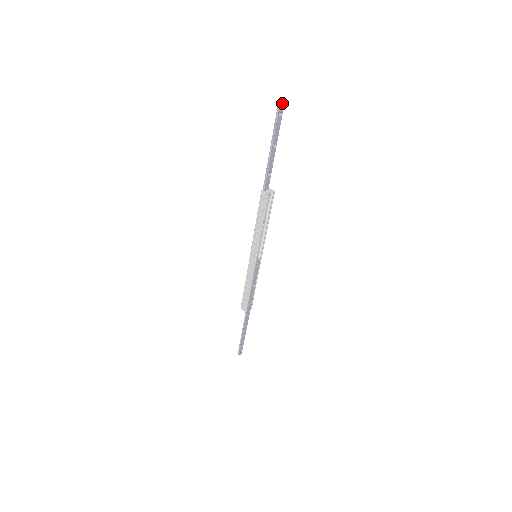
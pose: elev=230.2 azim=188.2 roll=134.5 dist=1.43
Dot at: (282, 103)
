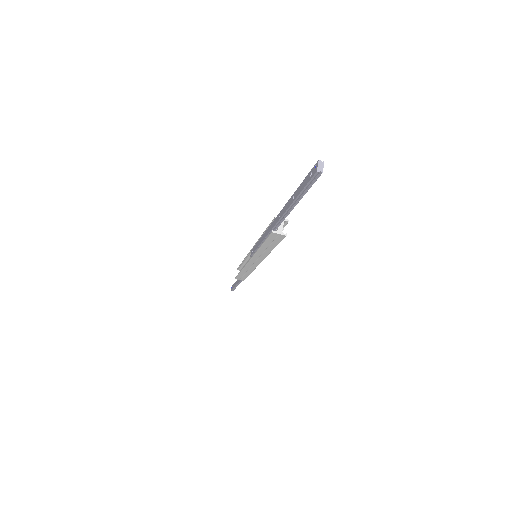
Dot at: (322, 165)
